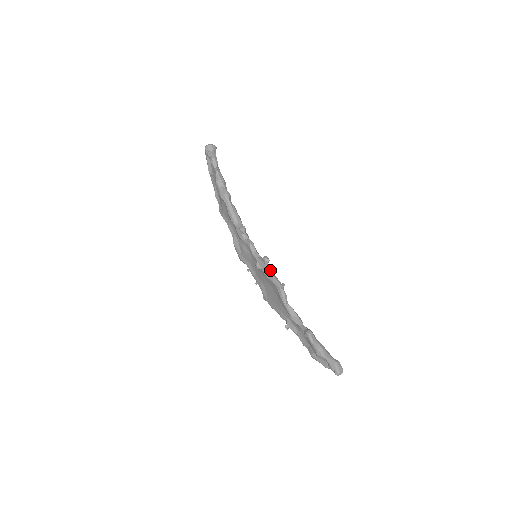
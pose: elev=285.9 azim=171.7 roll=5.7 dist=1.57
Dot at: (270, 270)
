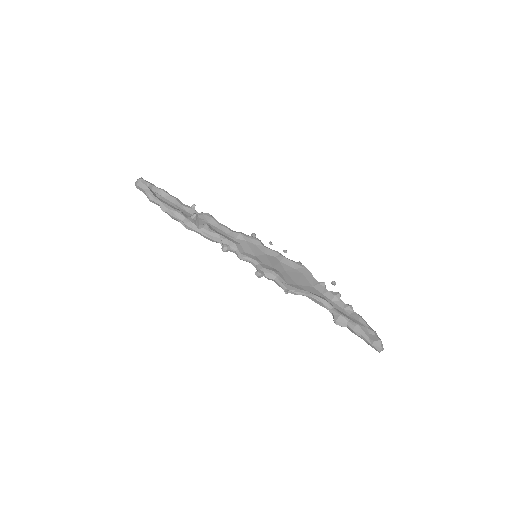
Dot at: (270, 278)
